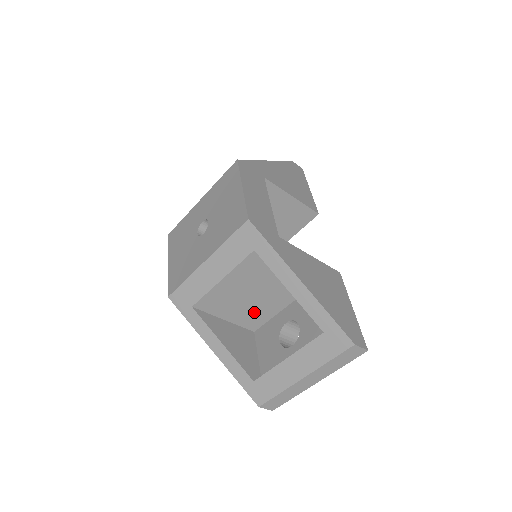
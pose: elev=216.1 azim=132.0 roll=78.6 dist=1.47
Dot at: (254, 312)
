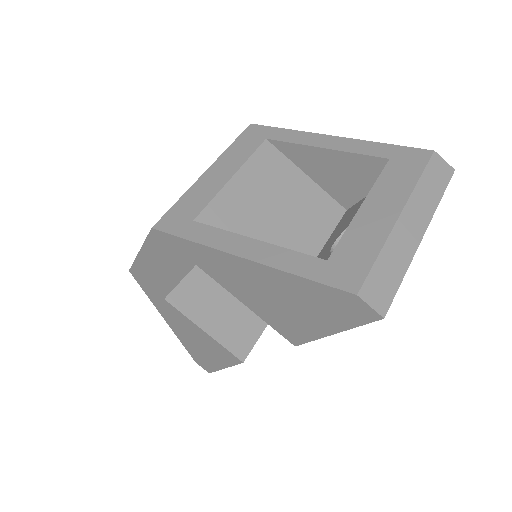
Dot at: occluded
